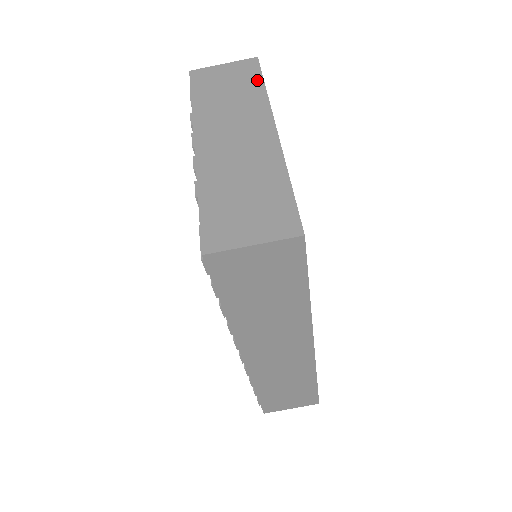
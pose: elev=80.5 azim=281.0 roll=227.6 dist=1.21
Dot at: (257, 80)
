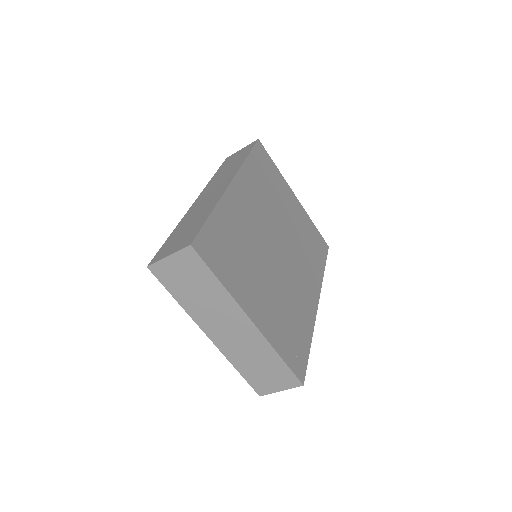
Dot at: (209, 275)
